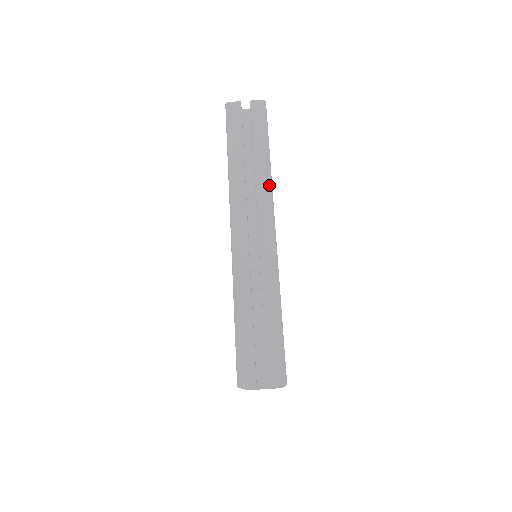
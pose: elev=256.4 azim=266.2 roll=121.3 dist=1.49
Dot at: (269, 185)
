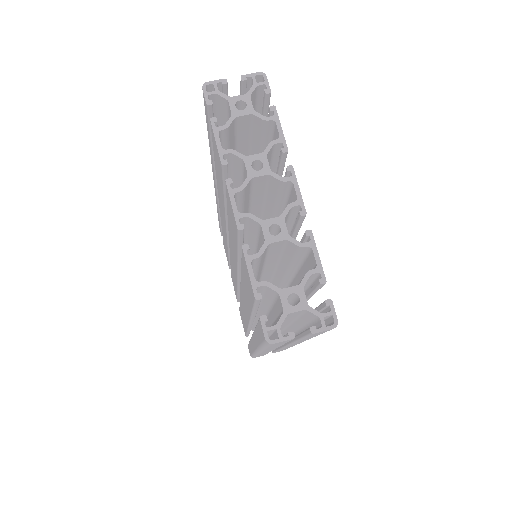
Dot at: occluded
